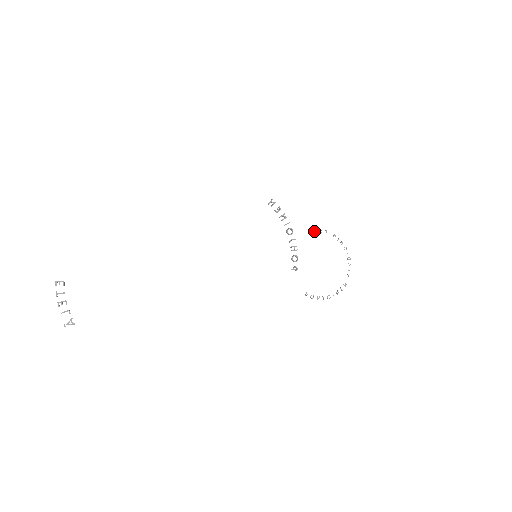
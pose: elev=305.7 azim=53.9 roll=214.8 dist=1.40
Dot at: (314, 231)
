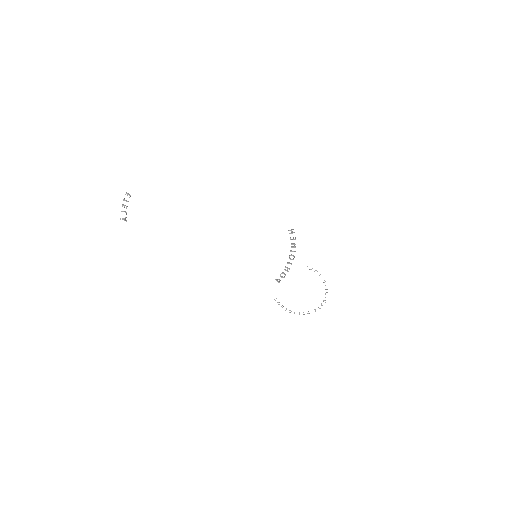
Dot at: occluded
